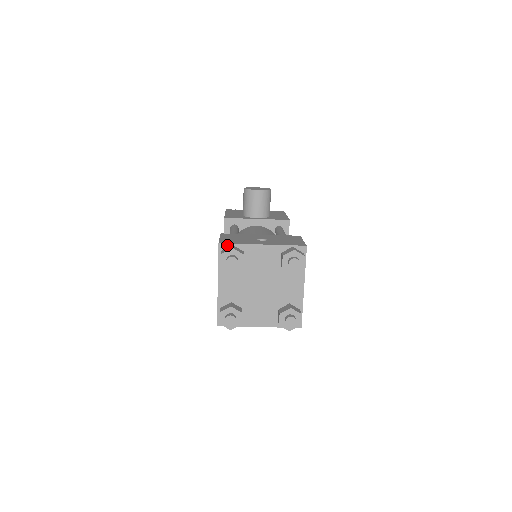
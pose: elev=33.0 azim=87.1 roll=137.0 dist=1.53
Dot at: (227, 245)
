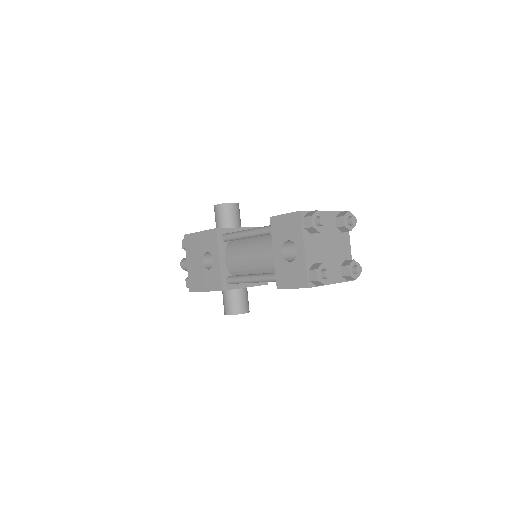
Dot at: (306, 212)
